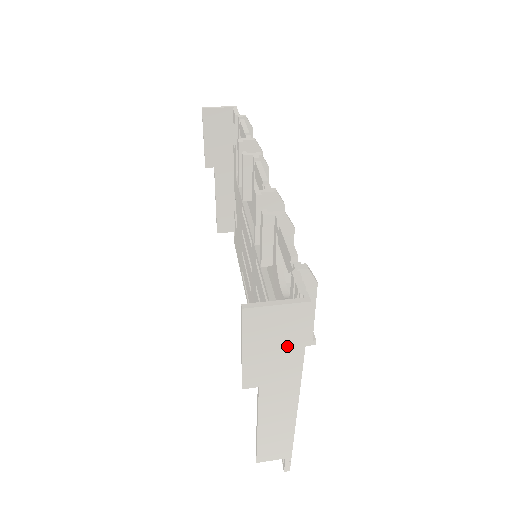
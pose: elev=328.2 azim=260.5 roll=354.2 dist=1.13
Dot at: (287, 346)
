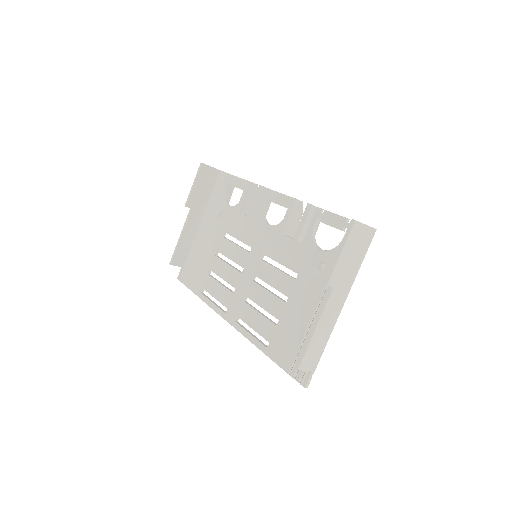
Dot at: (357, 258)
